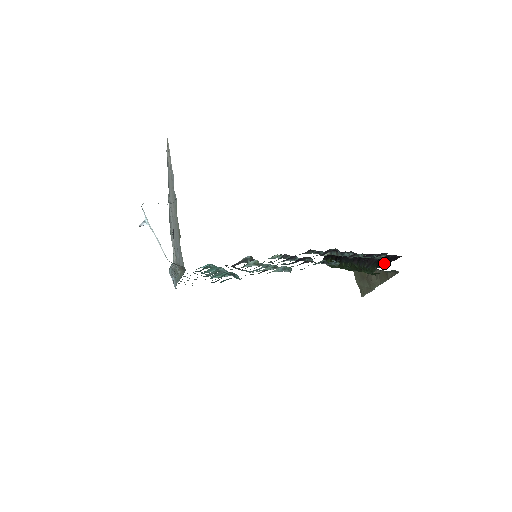
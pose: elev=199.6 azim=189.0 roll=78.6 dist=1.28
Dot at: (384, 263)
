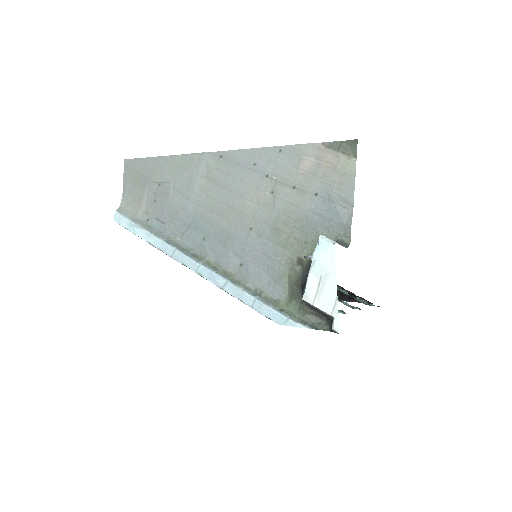
Dot at: (350, 300)
